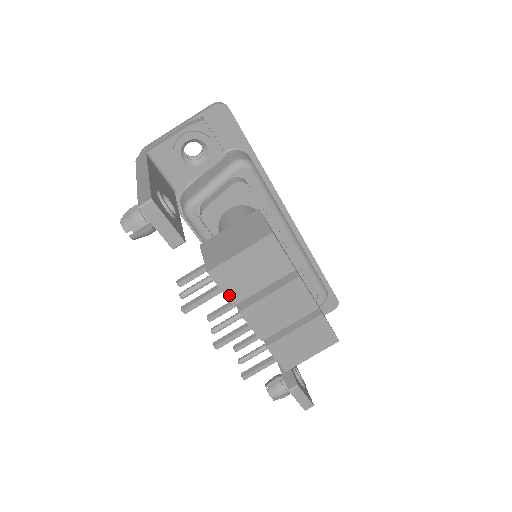
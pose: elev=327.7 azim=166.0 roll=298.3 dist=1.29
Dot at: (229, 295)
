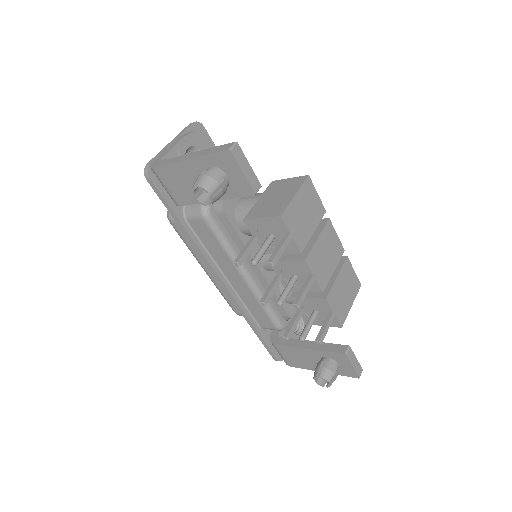
Dot at: (296, 241)
